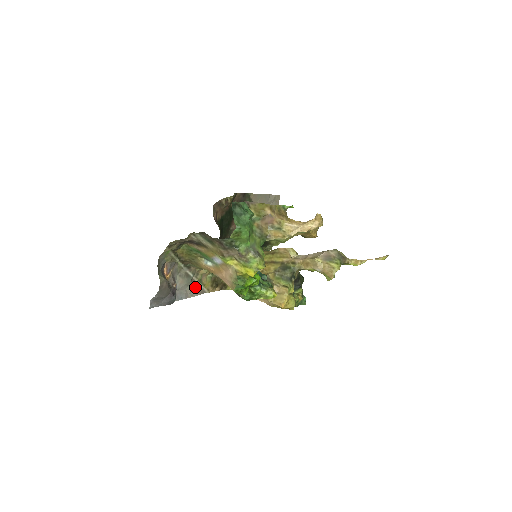
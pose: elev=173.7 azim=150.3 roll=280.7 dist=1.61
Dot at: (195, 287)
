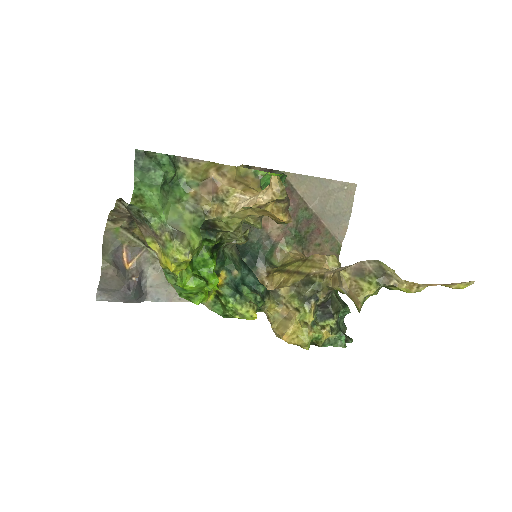
Dot at: occluded
